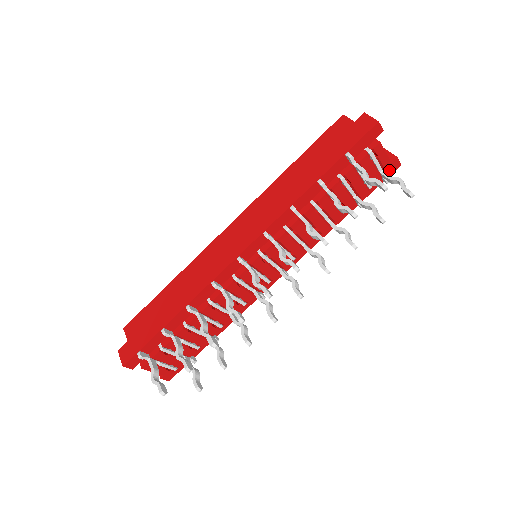
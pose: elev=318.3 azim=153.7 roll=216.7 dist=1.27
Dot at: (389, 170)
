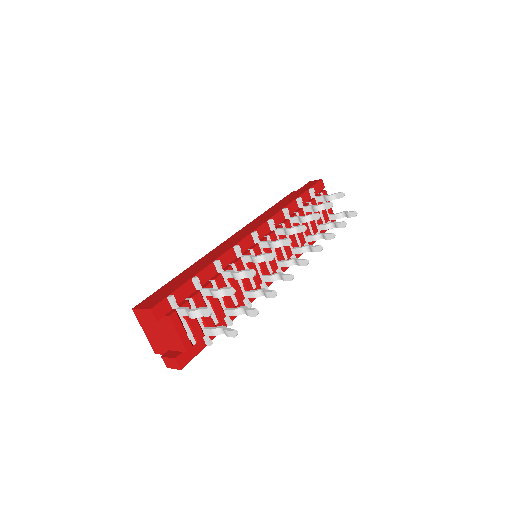
Dot at: occluded
